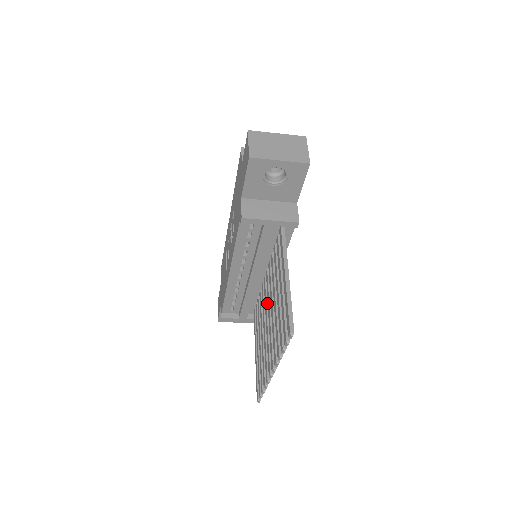
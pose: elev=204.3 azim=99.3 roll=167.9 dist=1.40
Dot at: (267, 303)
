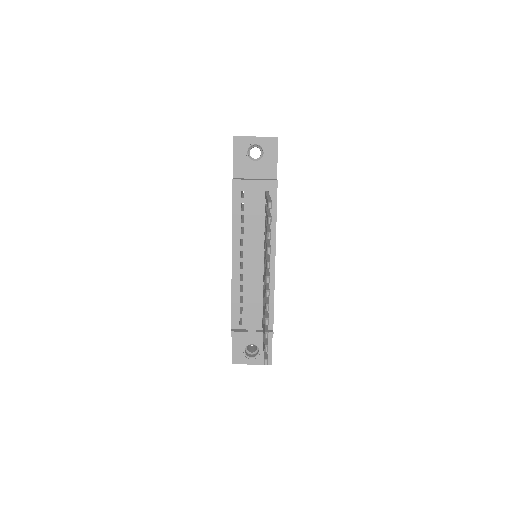
Dot at: occluded
